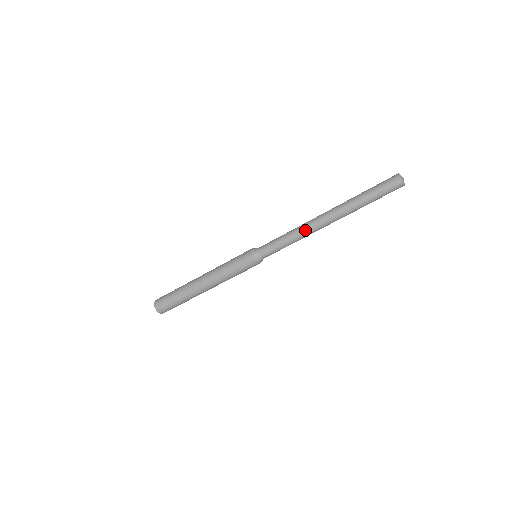
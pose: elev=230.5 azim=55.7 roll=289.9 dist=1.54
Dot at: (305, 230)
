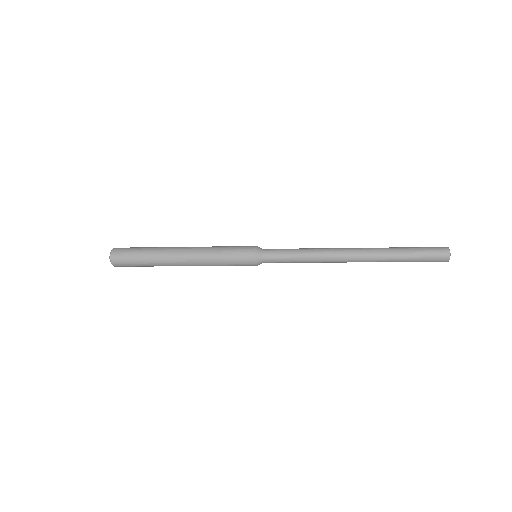
Dot at: (325, 259)
